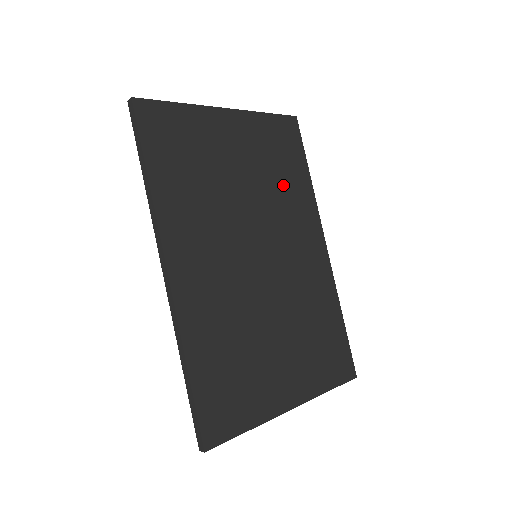
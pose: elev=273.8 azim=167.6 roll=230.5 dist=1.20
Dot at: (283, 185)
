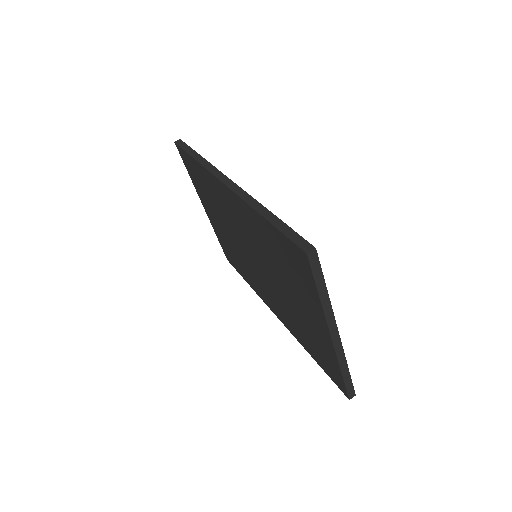
Dot at: occluded
